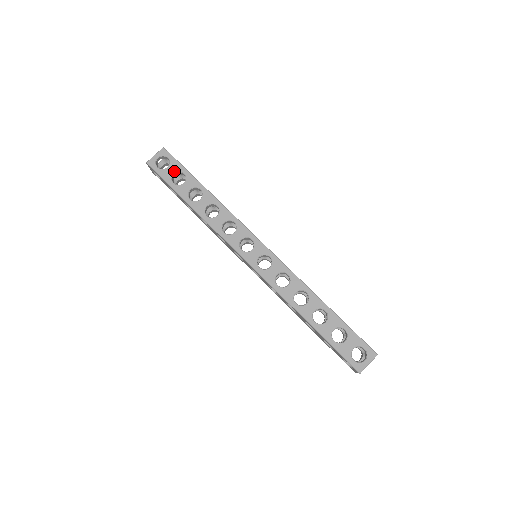
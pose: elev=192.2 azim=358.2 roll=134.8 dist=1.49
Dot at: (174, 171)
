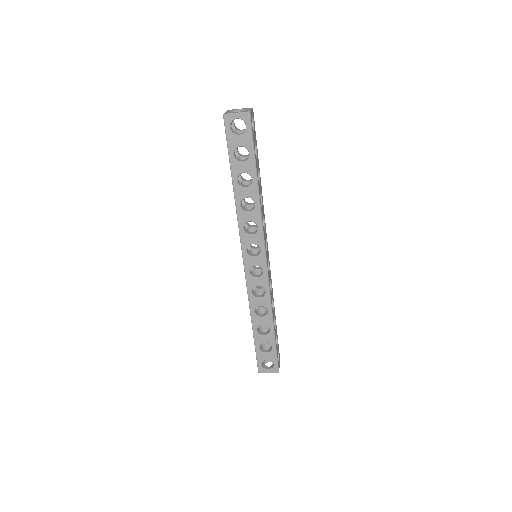
Dot at: (242, 144)
